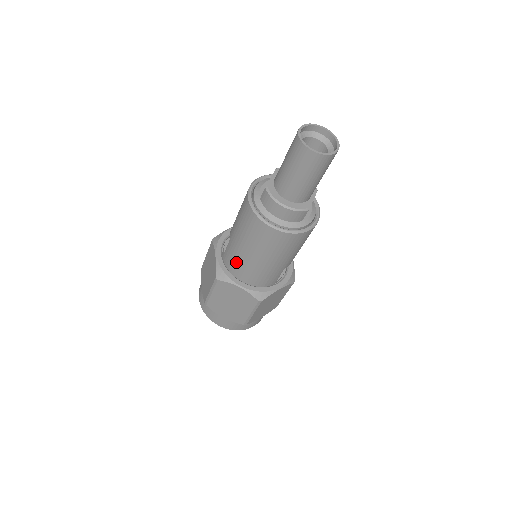
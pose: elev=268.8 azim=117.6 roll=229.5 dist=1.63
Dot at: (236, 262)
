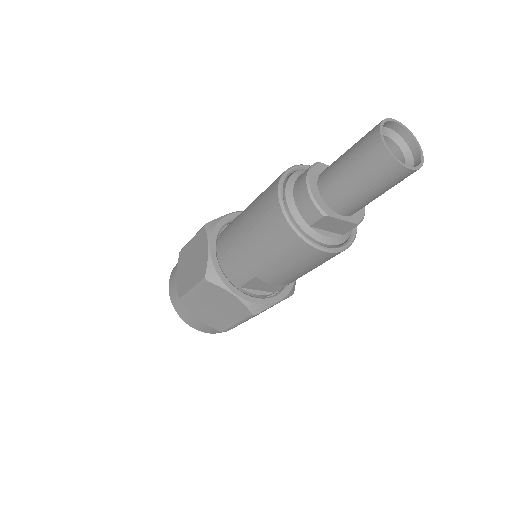
Dot at: (231, 224)
